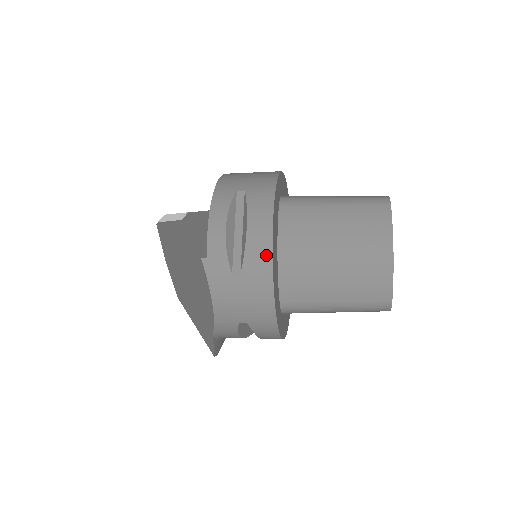
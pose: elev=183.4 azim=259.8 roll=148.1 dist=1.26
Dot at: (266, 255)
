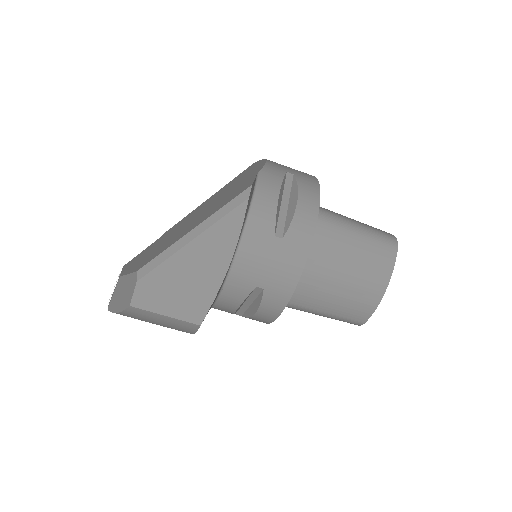
Dot at: occluded
